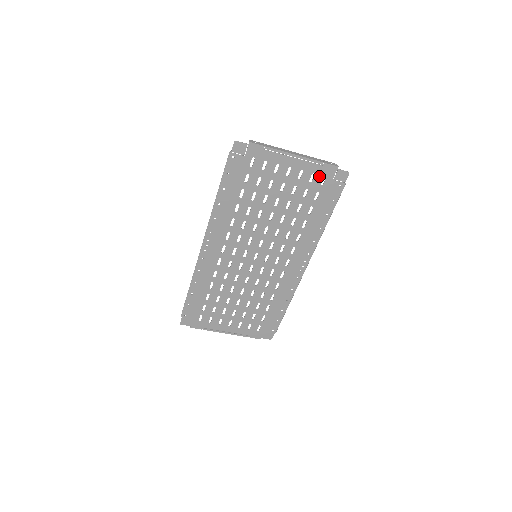
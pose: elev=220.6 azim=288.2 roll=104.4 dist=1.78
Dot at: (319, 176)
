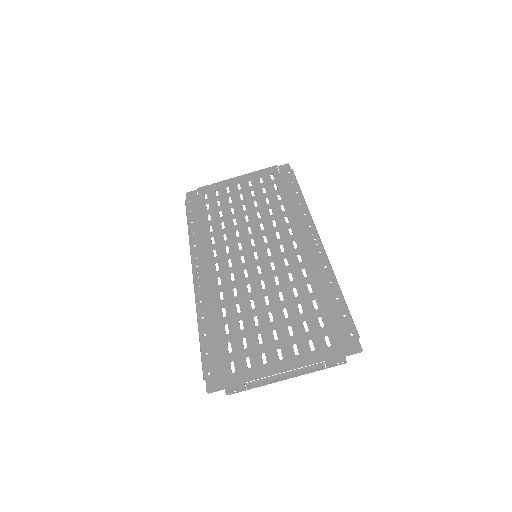
Dot at: (266, 177)
